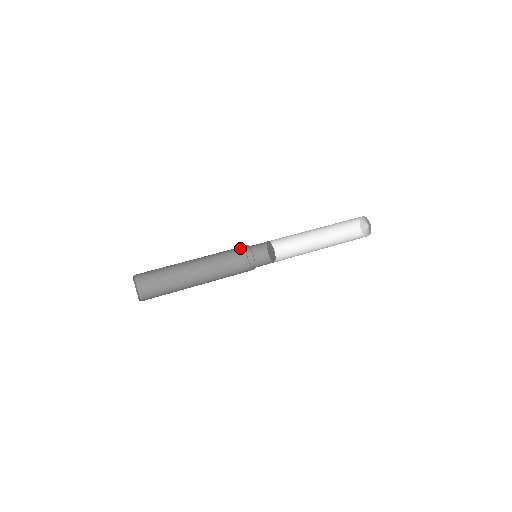
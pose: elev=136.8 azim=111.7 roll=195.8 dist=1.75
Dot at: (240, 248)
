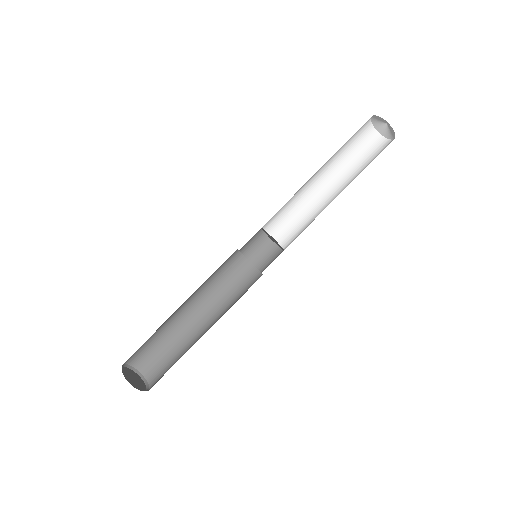
Dot at: occluded
